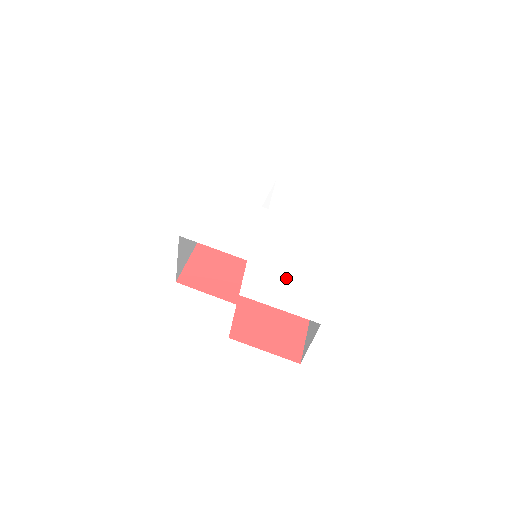
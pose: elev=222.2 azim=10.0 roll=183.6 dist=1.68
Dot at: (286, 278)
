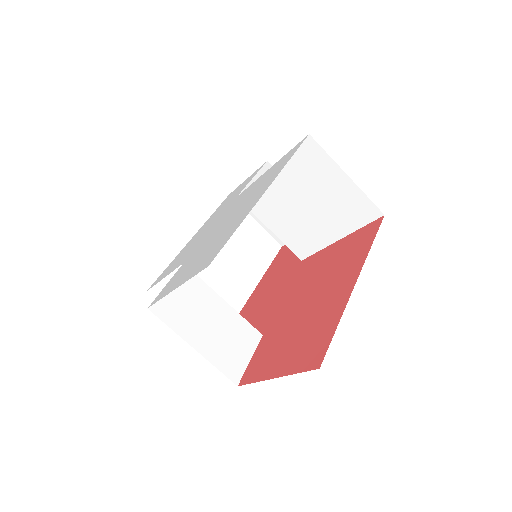
Dot at: (208, 245)
